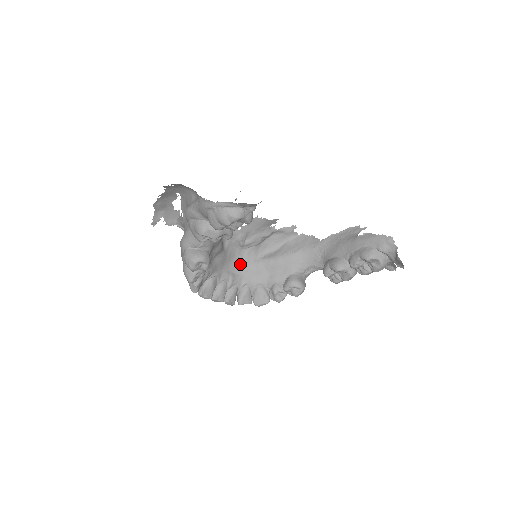
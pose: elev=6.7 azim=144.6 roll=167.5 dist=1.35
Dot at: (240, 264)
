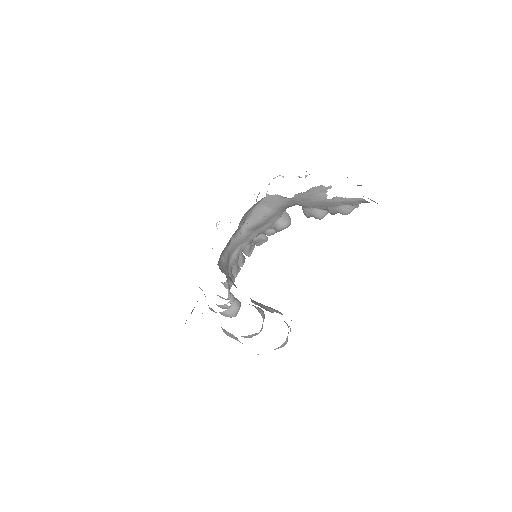
Dot at: (234, 245)
